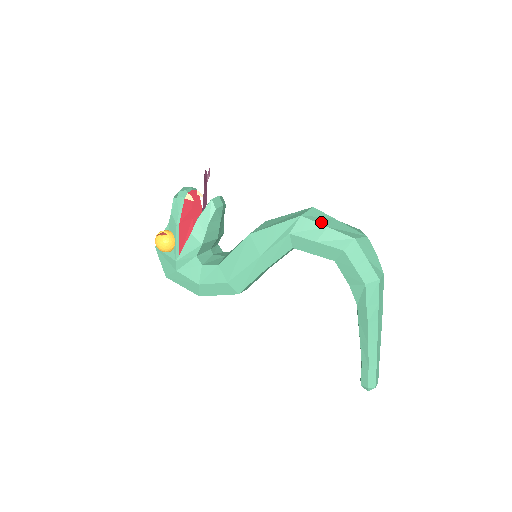
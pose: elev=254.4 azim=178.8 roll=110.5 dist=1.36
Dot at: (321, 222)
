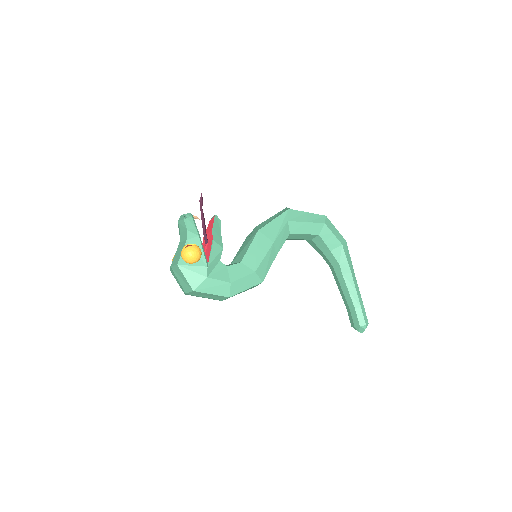
Dot at: (301, 211)
